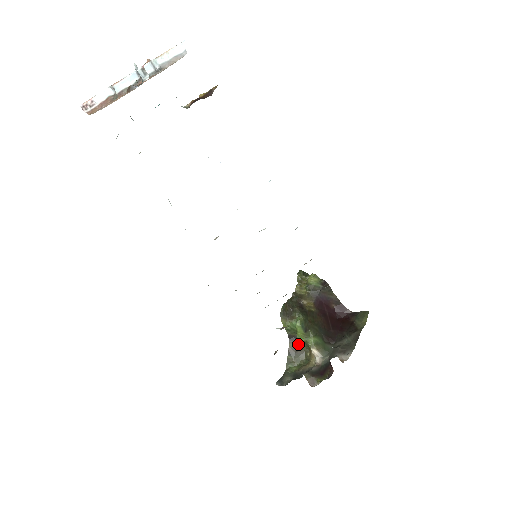
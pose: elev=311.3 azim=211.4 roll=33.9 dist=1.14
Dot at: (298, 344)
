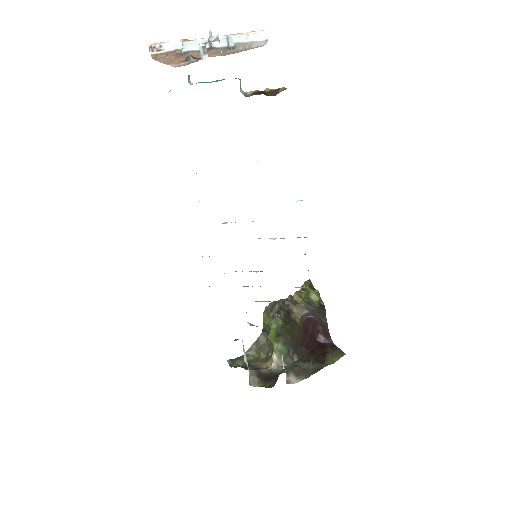
Dot at: (267, 340)
